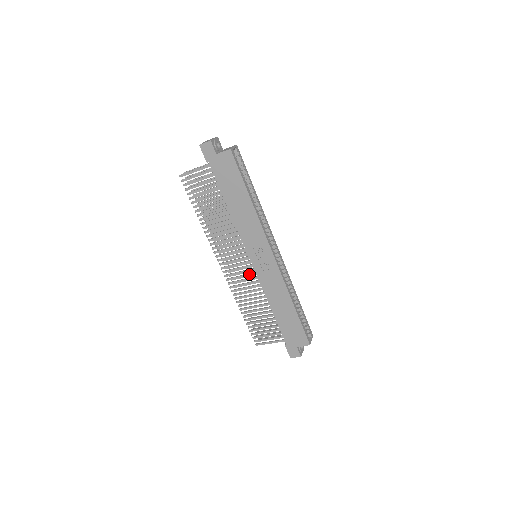
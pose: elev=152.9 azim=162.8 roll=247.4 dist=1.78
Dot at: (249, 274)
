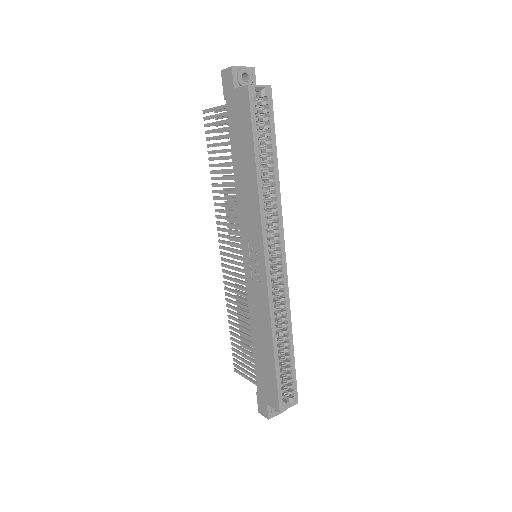
Dot at: (242, 276)
